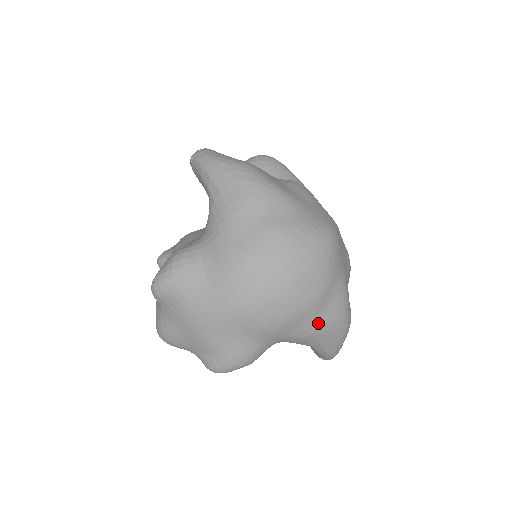
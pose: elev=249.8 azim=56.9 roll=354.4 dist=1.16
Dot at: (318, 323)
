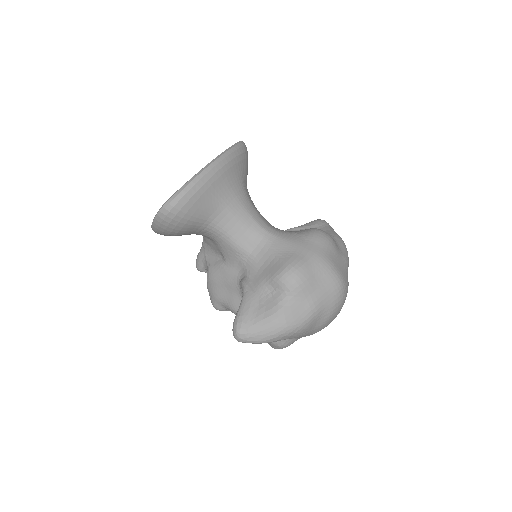
Dot at: occluded
